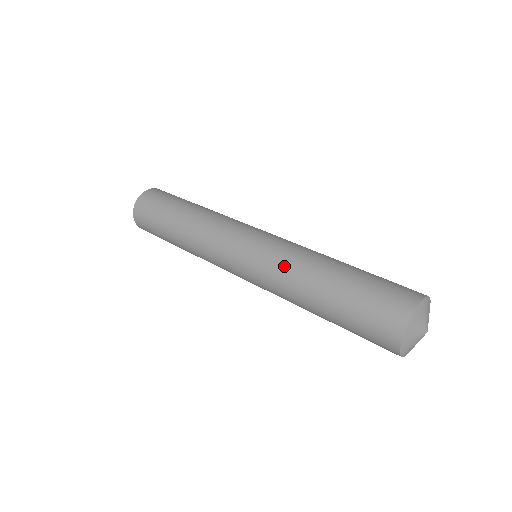
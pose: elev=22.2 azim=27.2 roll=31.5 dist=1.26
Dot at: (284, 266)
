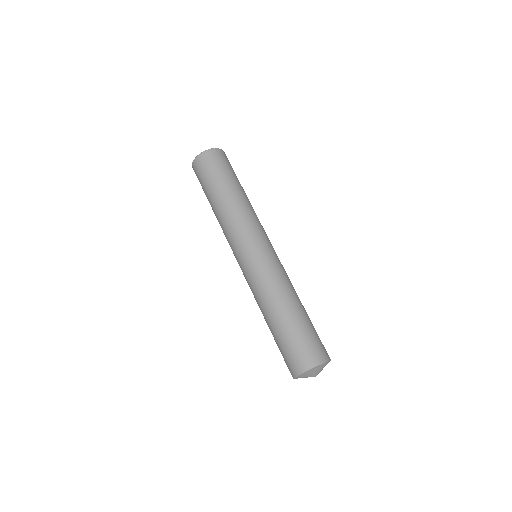
Dot at: (276, 281)
